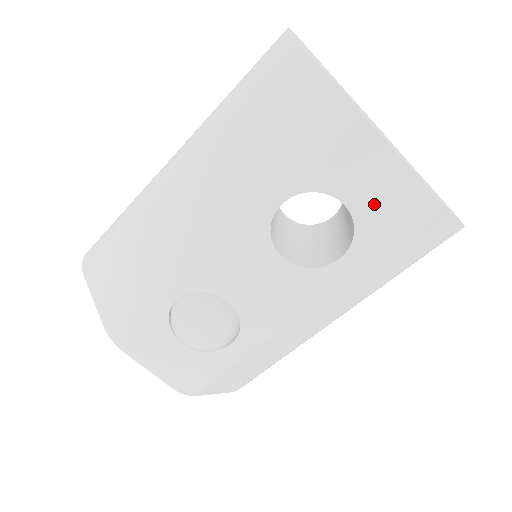
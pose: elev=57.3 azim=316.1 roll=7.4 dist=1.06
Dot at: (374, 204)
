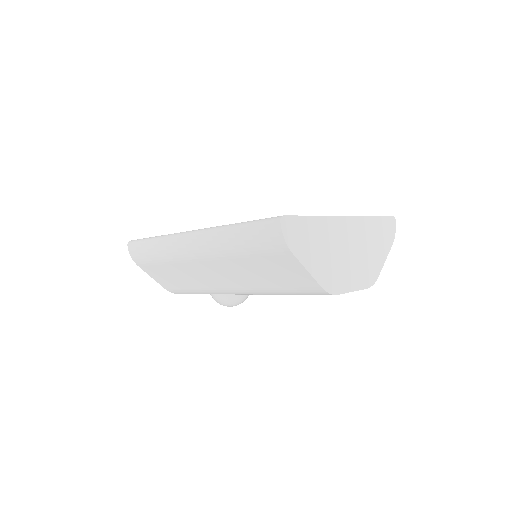
Dot at: occluded
